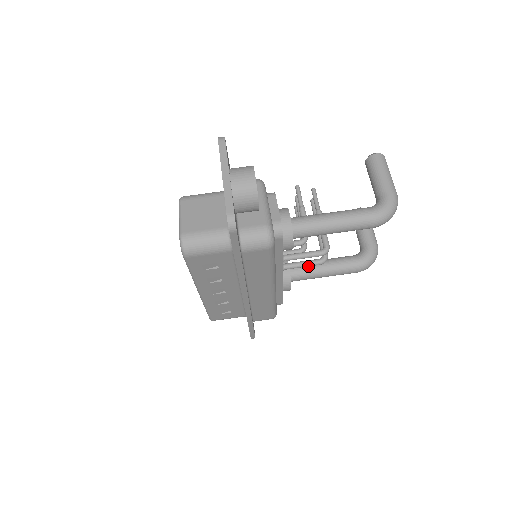
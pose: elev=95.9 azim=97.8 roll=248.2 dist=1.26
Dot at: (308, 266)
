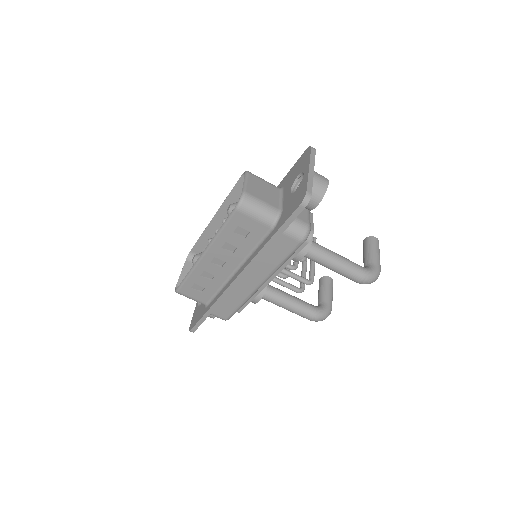
Dot at: (288, 288)
